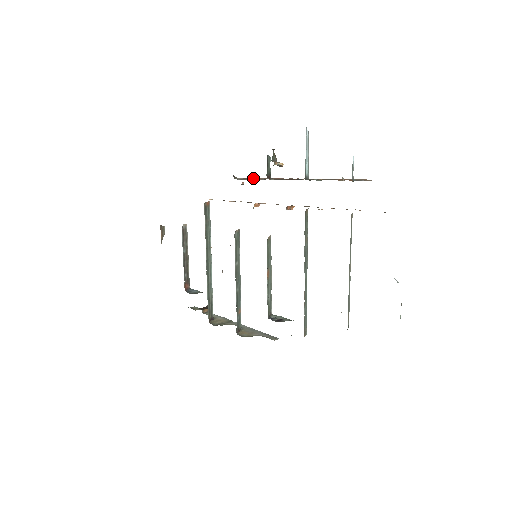
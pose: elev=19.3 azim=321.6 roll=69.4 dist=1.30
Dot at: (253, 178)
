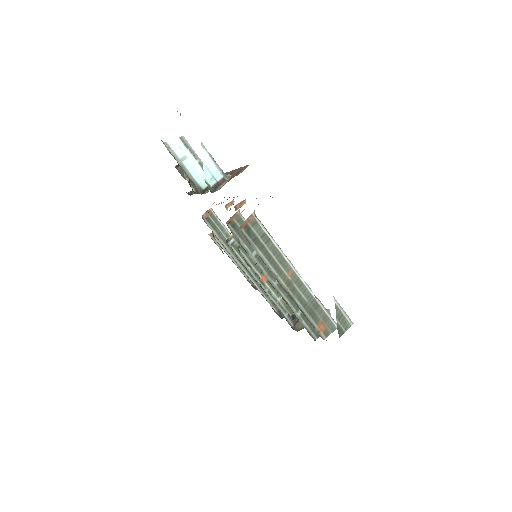
Dot at: occluded
